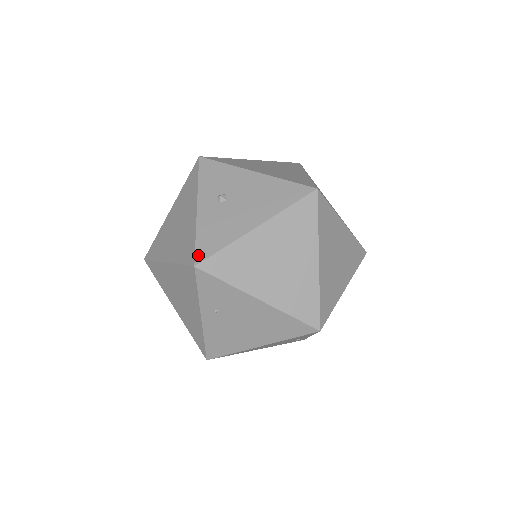
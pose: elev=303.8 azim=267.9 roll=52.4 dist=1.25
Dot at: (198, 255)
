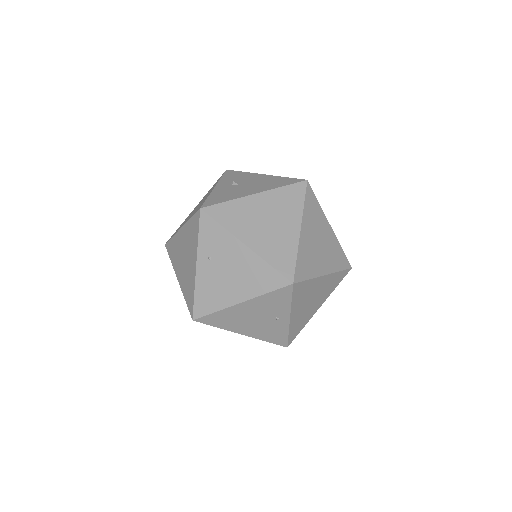
Dot at: (205, 204)
